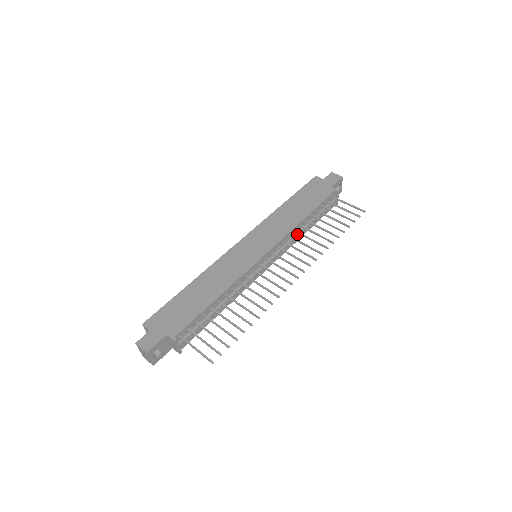
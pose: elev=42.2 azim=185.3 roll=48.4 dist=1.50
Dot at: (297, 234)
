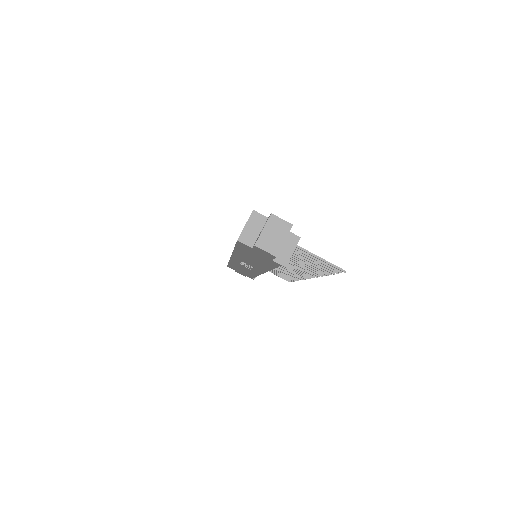
Dot at: occluded
